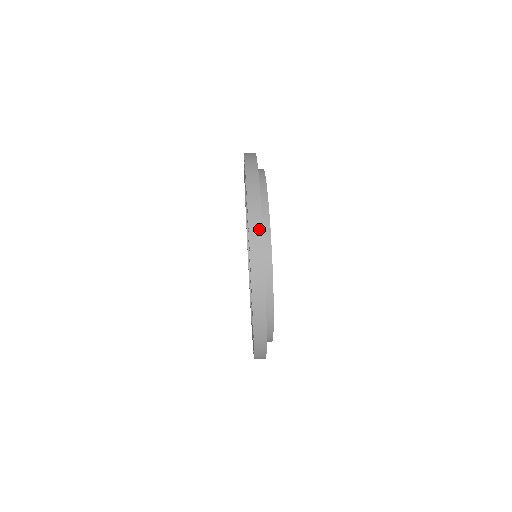
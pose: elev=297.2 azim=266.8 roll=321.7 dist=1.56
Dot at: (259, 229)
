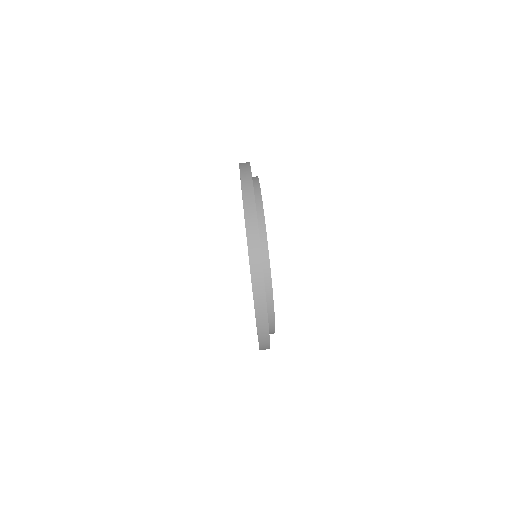
Dot at: (250, 184)
